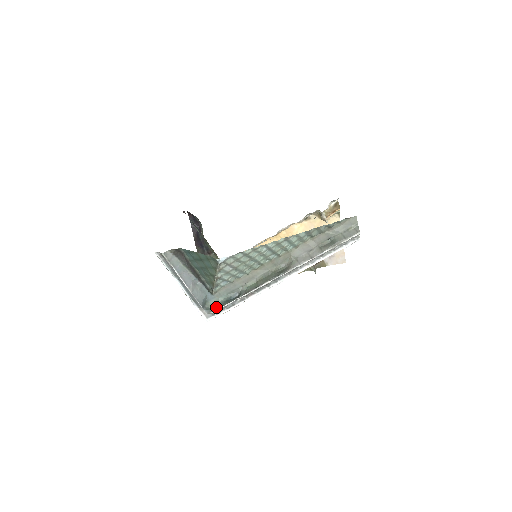
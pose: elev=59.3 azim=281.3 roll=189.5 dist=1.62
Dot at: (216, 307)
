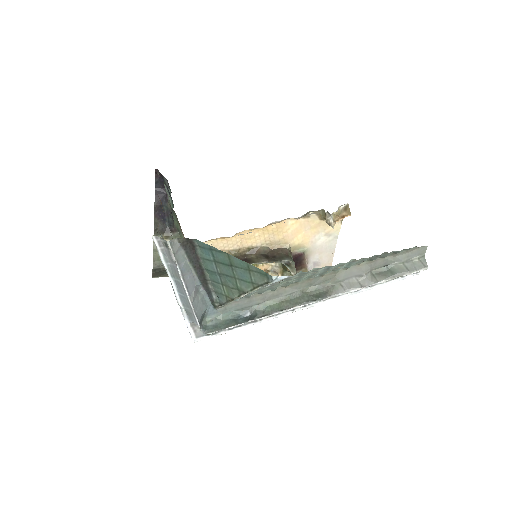
Dot at: (217, 326)
